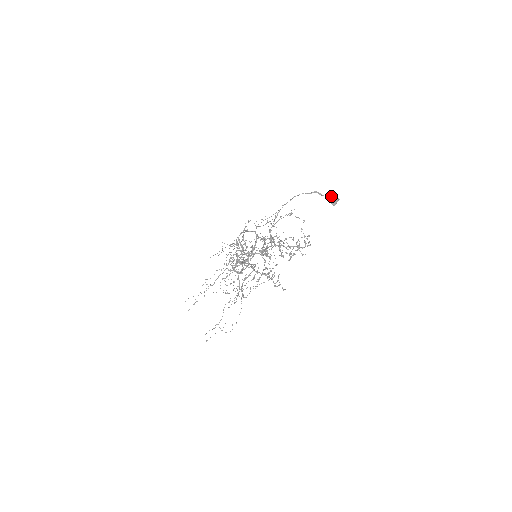
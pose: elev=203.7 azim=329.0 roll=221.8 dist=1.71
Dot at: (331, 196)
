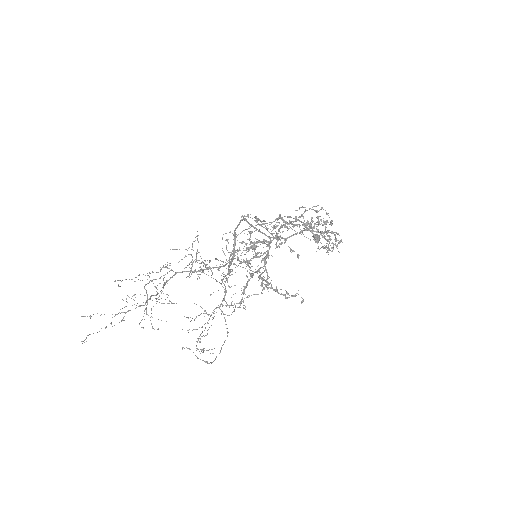
Dot at: occluded
